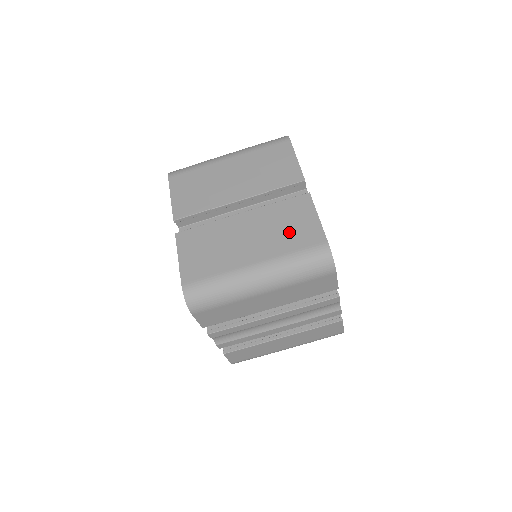
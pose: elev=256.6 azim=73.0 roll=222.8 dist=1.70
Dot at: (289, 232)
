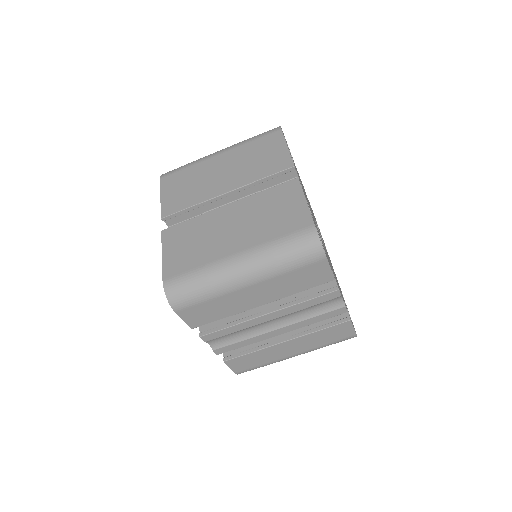
Dot at: (274, 219)
